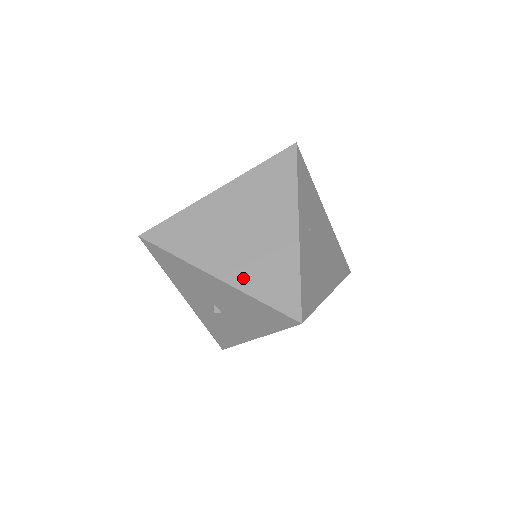
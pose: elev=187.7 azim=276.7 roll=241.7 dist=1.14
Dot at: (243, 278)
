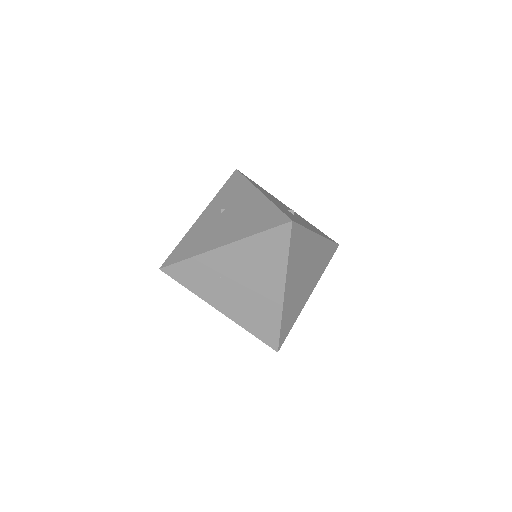
Dot at: (240, 317)
